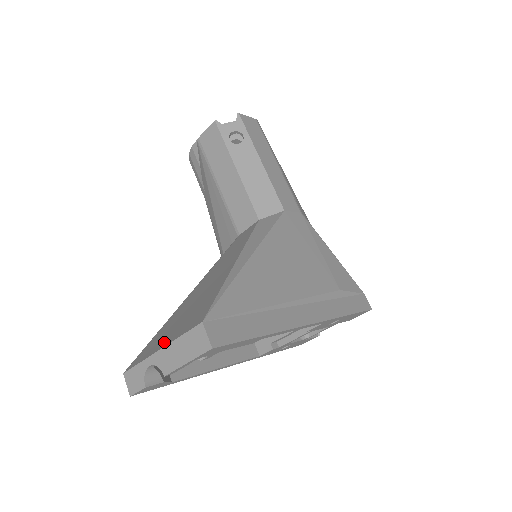
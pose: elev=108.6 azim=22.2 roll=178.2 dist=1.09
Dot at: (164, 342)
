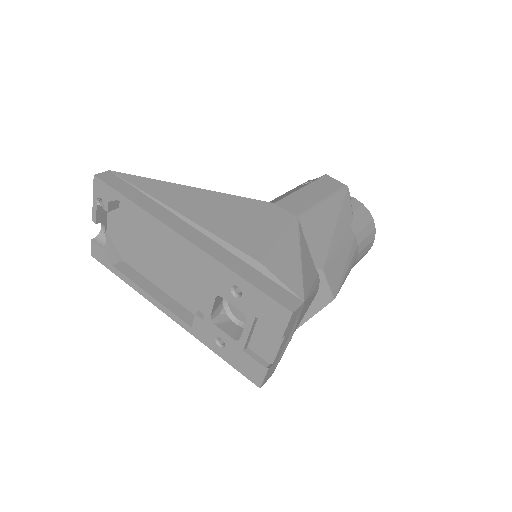
Dot at: occluded
